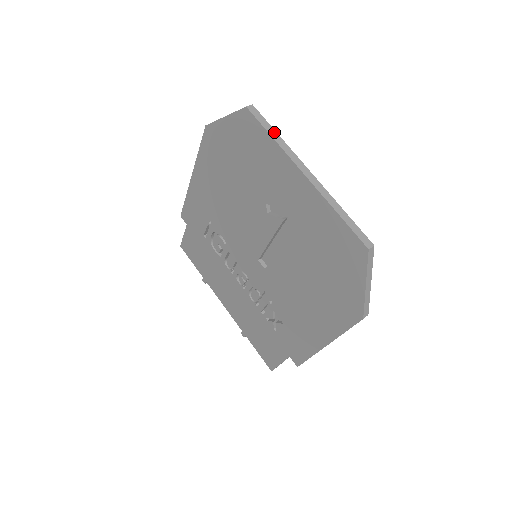
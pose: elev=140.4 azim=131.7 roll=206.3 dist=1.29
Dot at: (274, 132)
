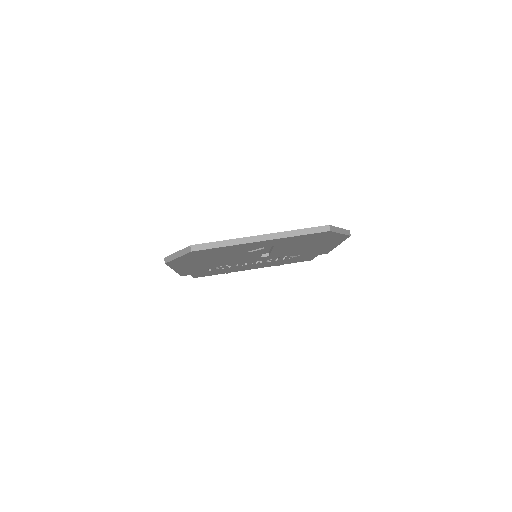
Dot at: (220, 243)
